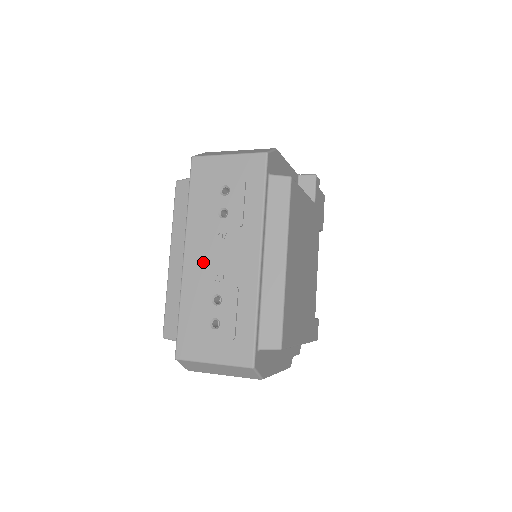
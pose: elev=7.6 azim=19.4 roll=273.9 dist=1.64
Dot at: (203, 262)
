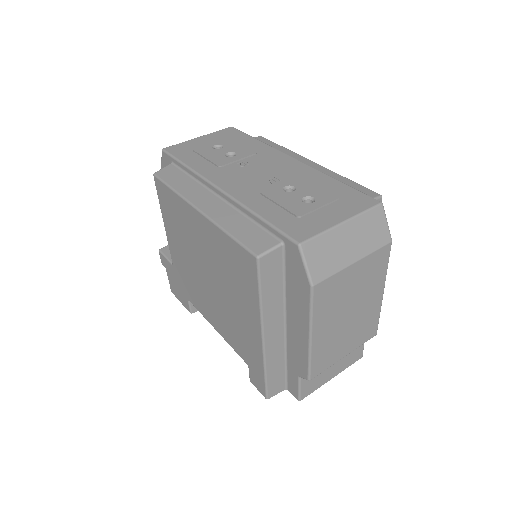
Dot at: (245, 181)
